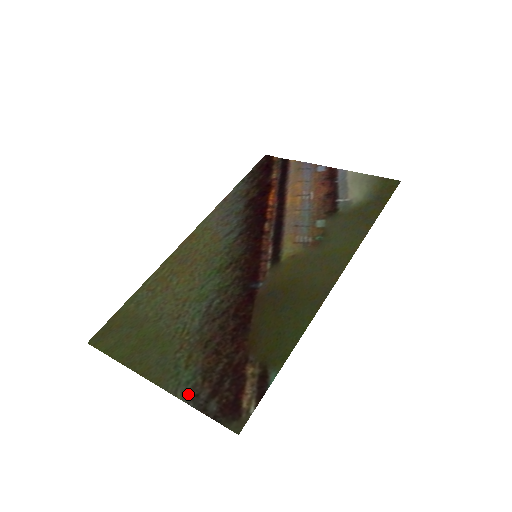
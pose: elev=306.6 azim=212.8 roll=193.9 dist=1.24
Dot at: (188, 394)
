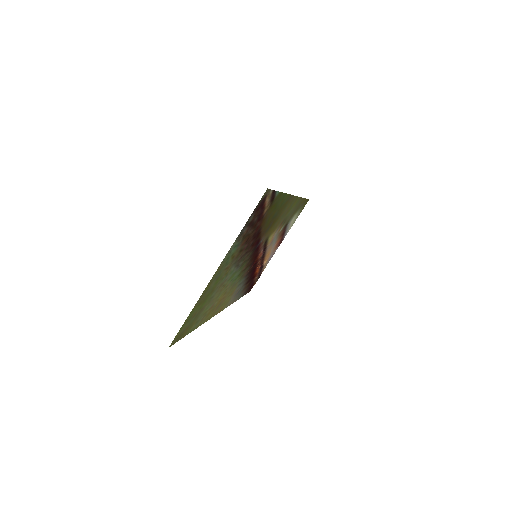
Dot at: (236, 241)
